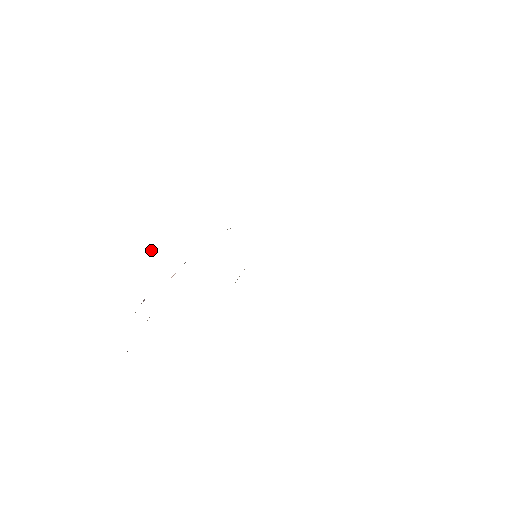
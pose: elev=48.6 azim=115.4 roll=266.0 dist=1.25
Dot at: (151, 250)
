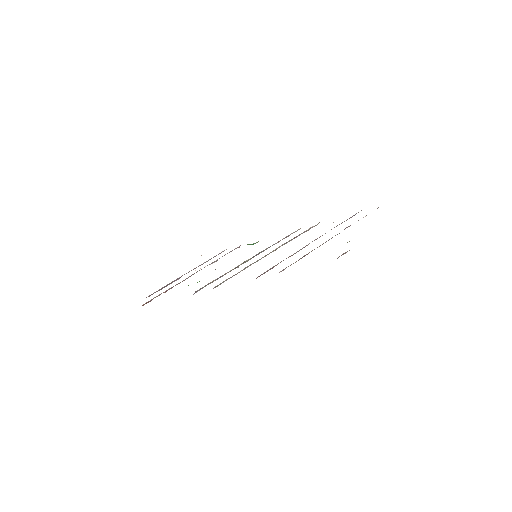
Dot at: occluded
